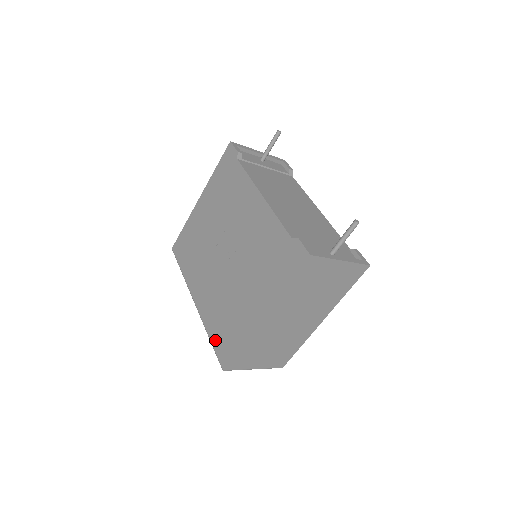
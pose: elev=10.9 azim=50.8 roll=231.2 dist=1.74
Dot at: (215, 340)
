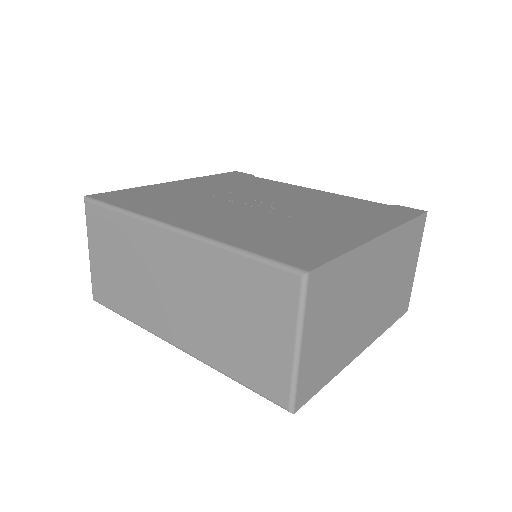
Dot at: (263, 249)
